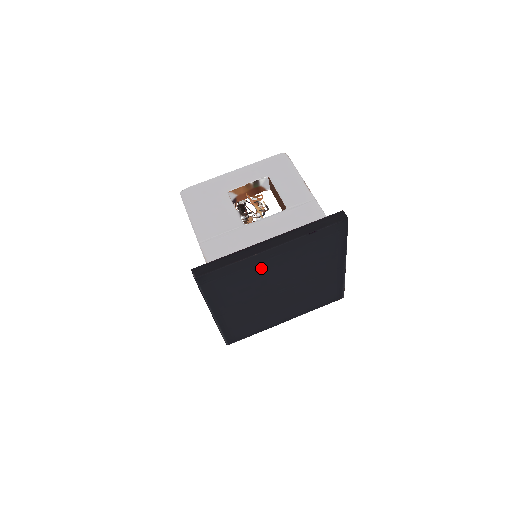
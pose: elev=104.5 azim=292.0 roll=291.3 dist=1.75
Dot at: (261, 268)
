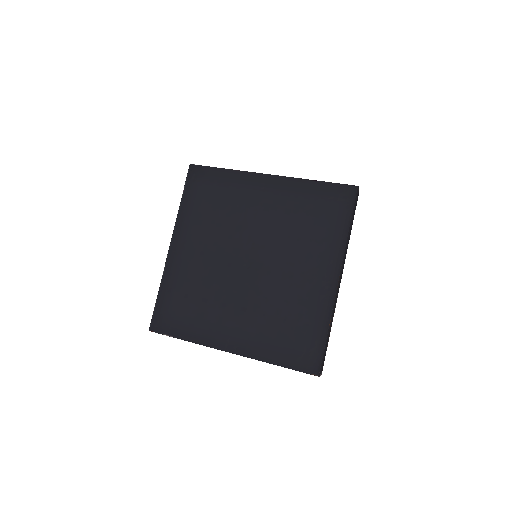
Dot at: (246, 199)
